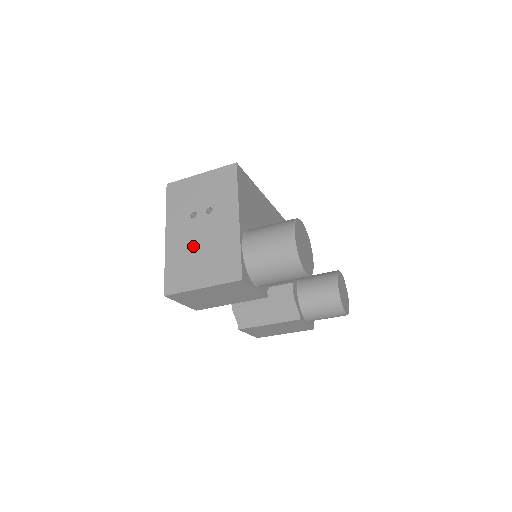
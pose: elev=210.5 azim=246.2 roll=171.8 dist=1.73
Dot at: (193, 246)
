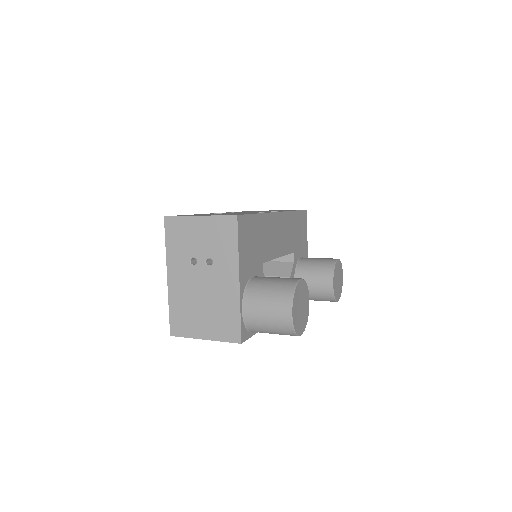
Dot at: (195, 296)
